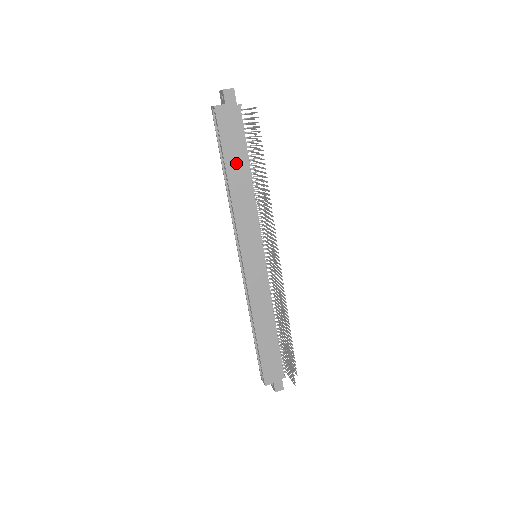
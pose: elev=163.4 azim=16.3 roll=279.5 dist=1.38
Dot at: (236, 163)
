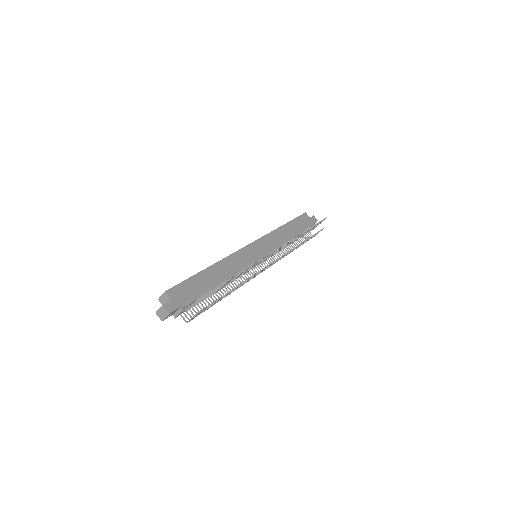
Dot at: (293, 228)
